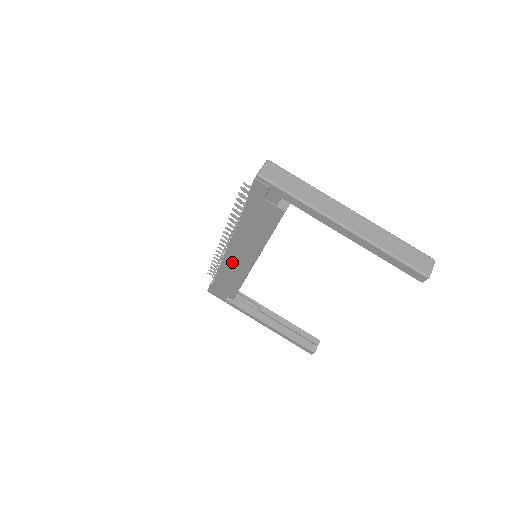
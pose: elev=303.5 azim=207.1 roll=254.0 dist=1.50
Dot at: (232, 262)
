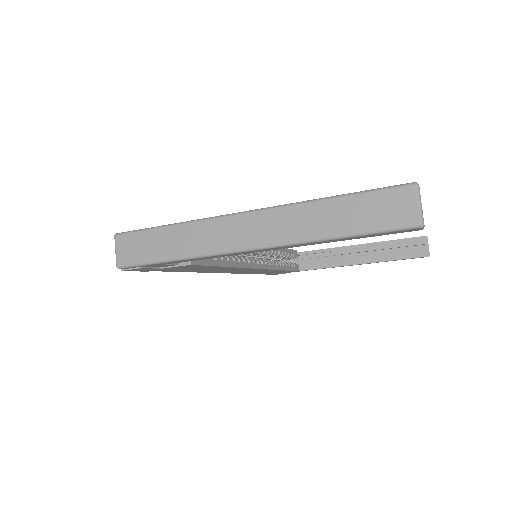
Dot at: (245, 272)
